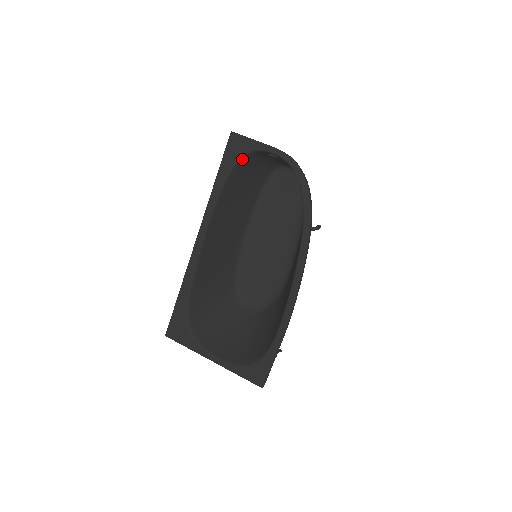
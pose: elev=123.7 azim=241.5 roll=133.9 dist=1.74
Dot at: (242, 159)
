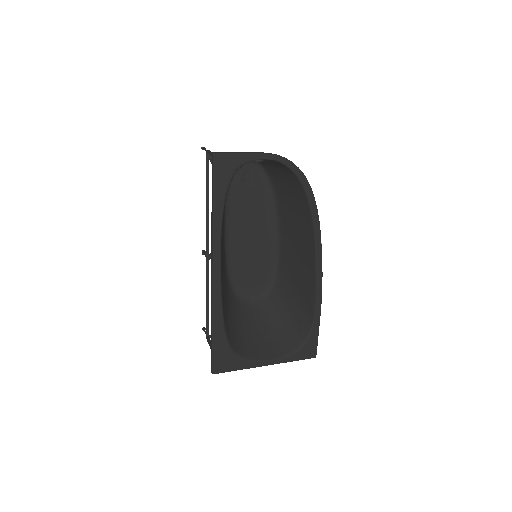
Dot at: (233, 176)
